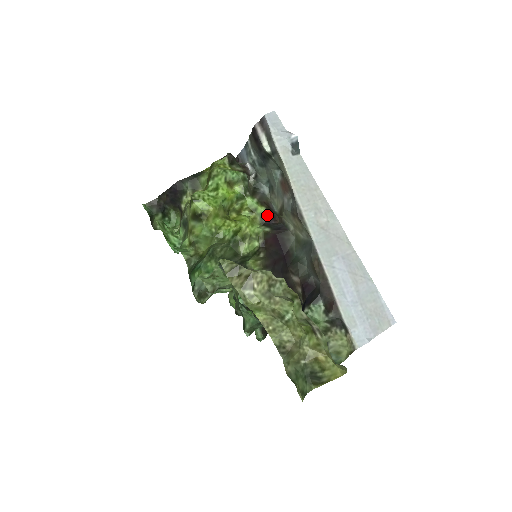
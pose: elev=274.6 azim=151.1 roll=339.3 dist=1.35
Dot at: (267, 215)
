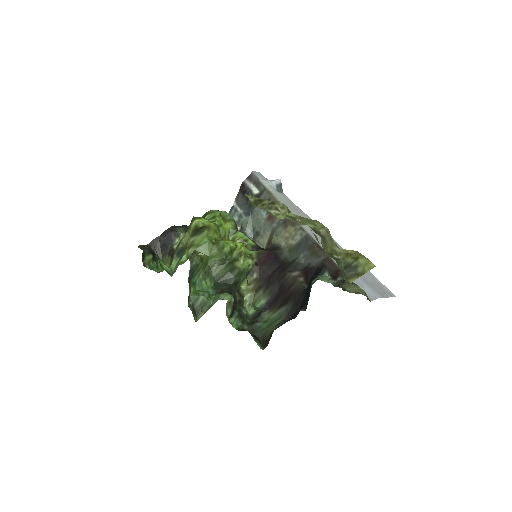
Dot at: (256, 247)
